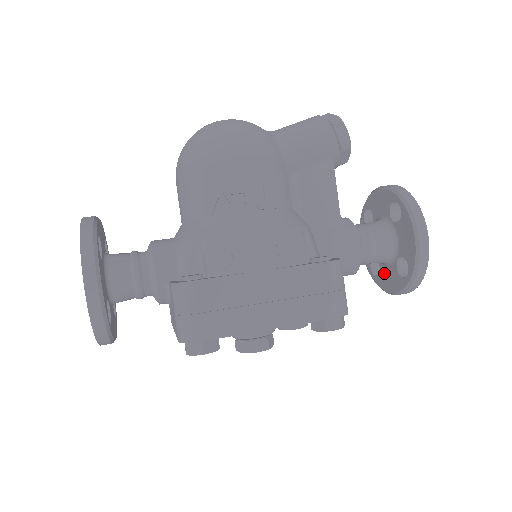
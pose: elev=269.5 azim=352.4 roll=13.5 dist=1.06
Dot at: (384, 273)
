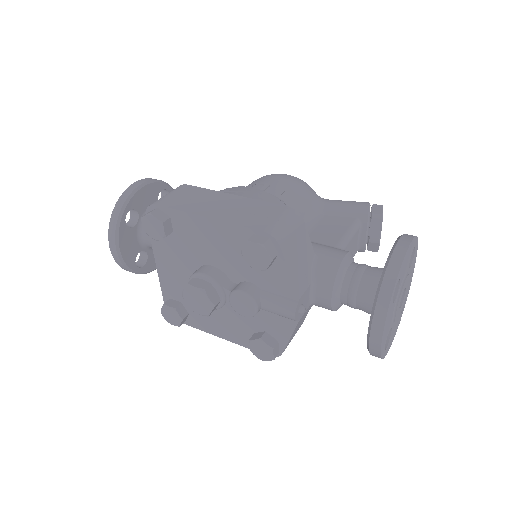
Dot at: occluded
